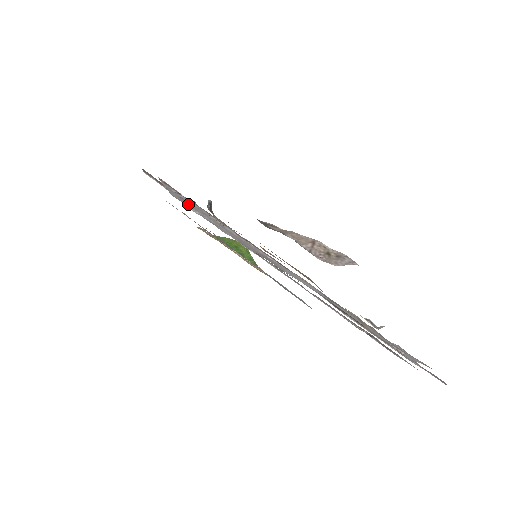
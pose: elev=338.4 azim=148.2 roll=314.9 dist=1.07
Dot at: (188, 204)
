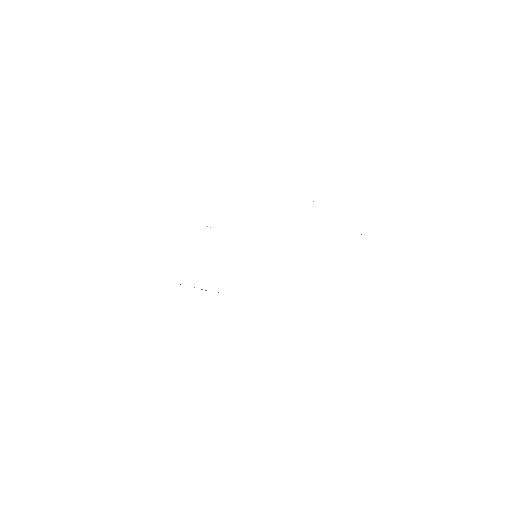
Dot at: occluded
